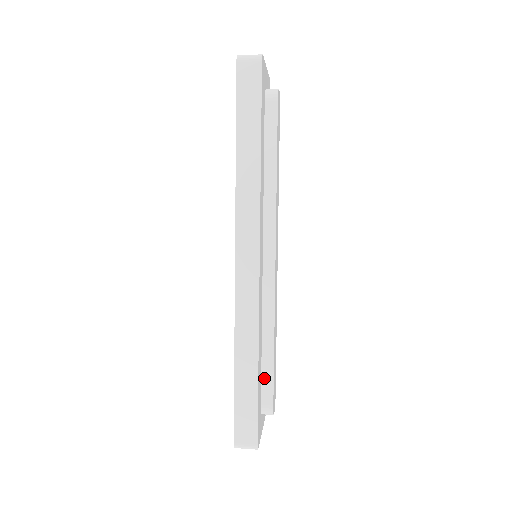
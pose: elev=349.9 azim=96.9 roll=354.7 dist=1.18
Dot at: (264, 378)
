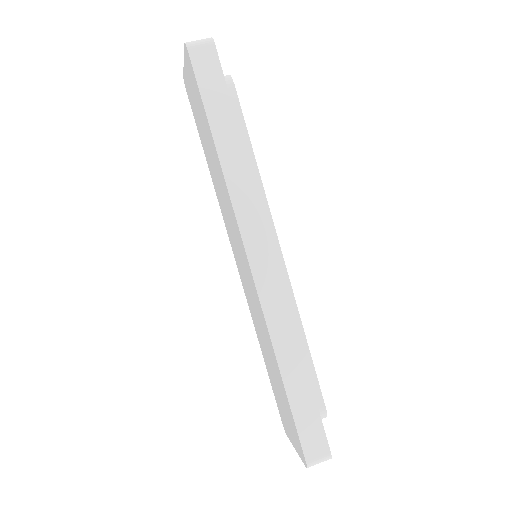
Dot at: occluded
